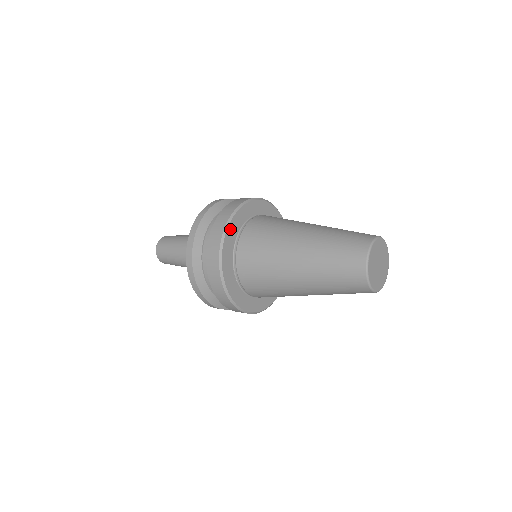
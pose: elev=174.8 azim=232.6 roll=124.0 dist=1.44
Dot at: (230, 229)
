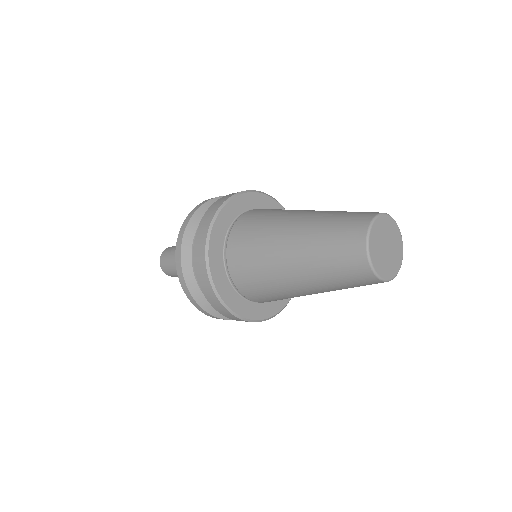
Dot at: (257, 196)
